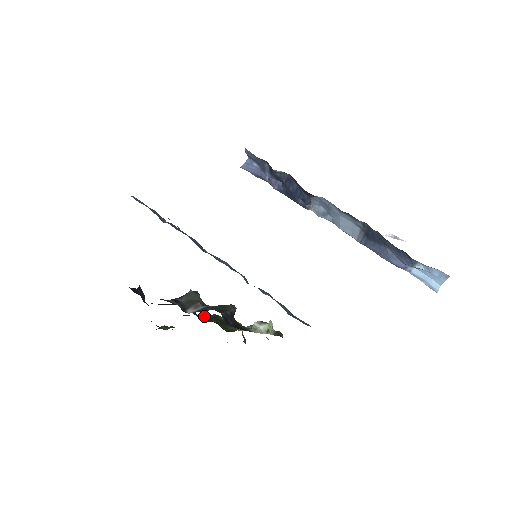
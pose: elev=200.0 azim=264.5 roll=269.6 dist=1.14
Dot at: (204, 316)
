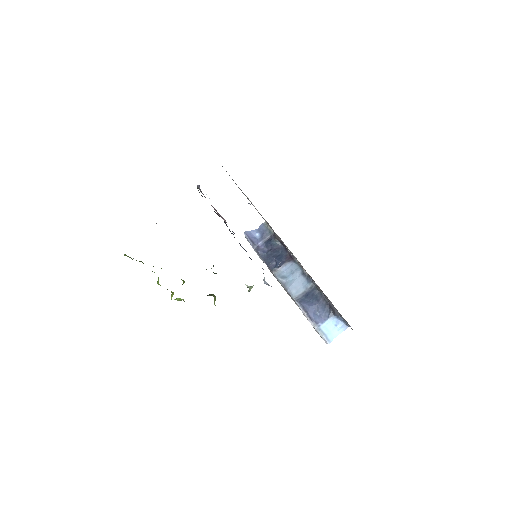
Dot at: occluded
